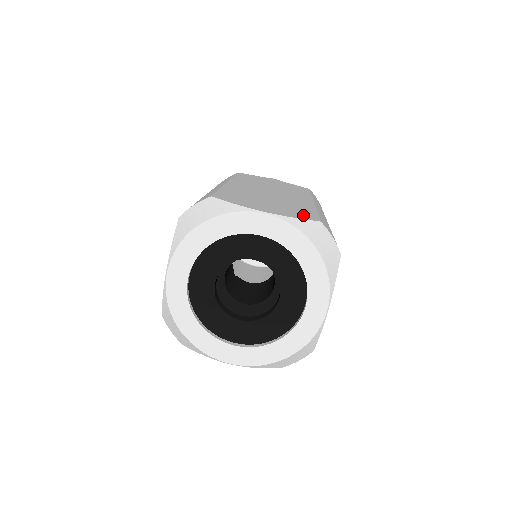
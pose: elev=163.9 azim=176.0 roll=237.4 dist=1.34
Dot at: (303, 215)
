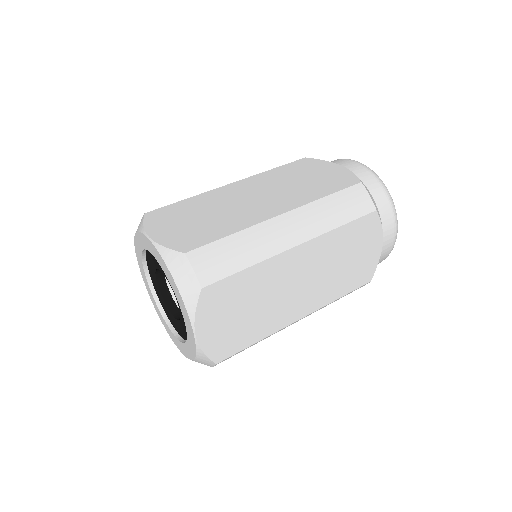
Dot at: (187, 242)
